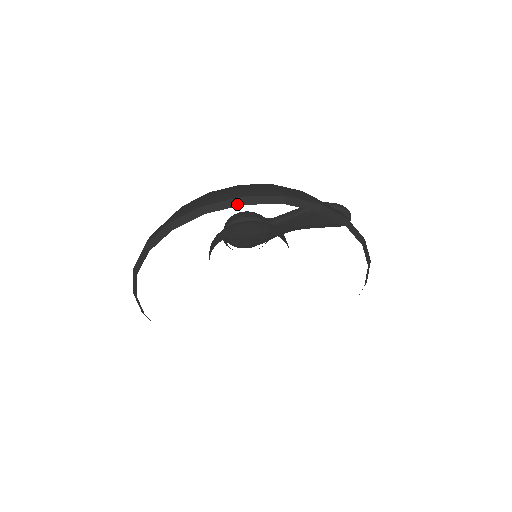
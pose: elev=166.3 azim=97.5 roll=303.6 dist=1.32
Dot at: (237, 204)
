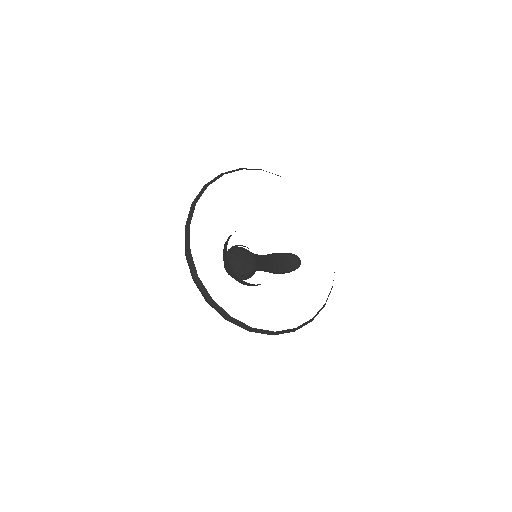
Dot at: occluded
